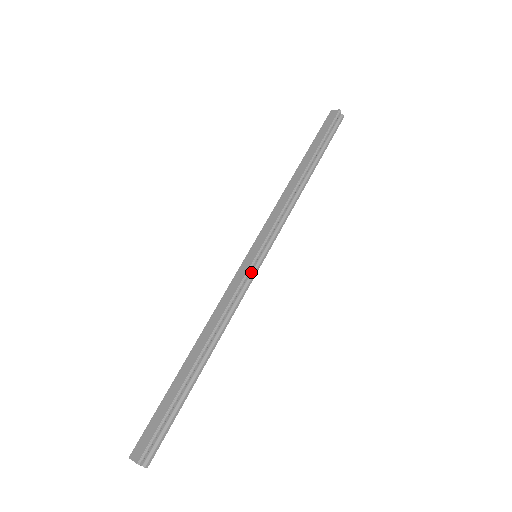
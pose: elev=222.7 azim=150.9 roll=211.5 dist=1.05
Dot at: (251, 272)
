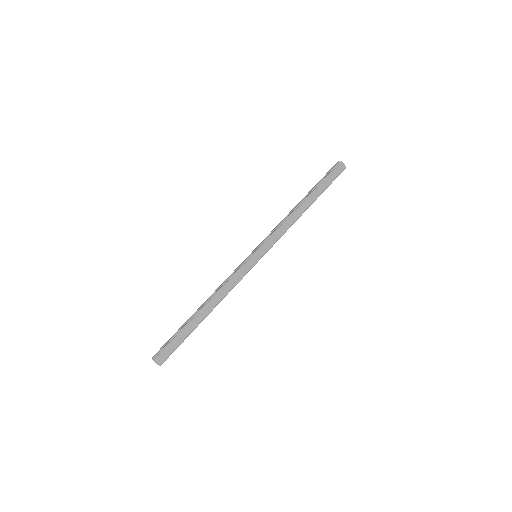
Dot at: (250, 267)
